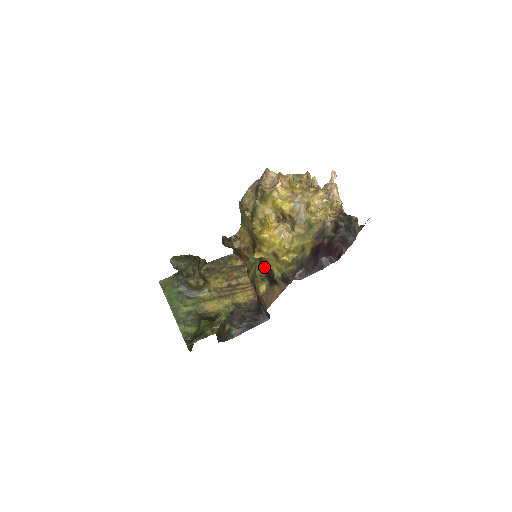
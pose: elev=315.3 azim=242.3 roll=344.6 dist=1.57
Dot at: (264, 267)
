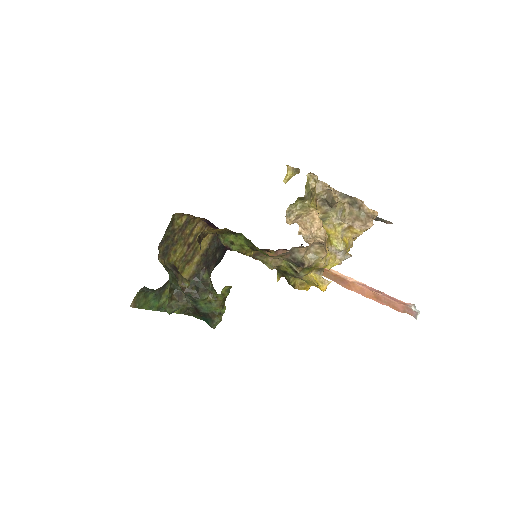
Dot at: occluded
